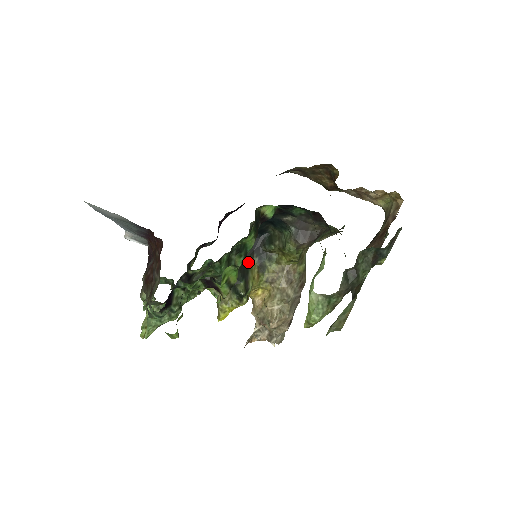
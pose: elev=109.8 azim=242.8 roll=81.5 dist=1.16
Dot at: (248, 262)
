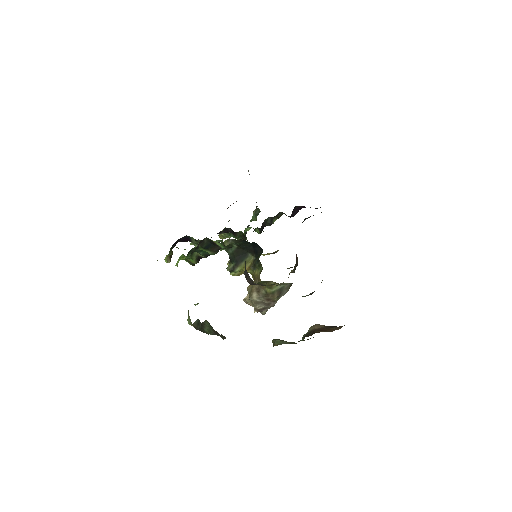
Dot at: (248, 255)
